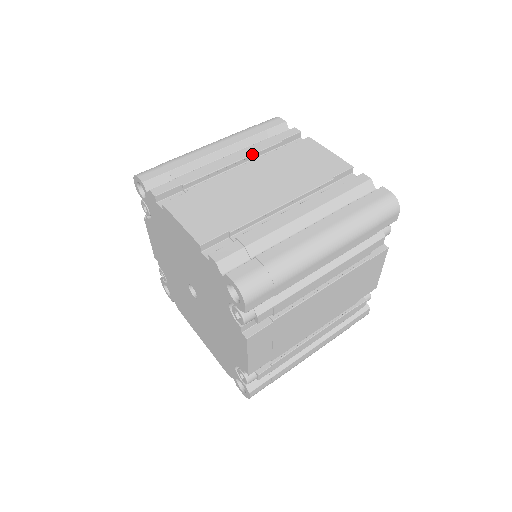
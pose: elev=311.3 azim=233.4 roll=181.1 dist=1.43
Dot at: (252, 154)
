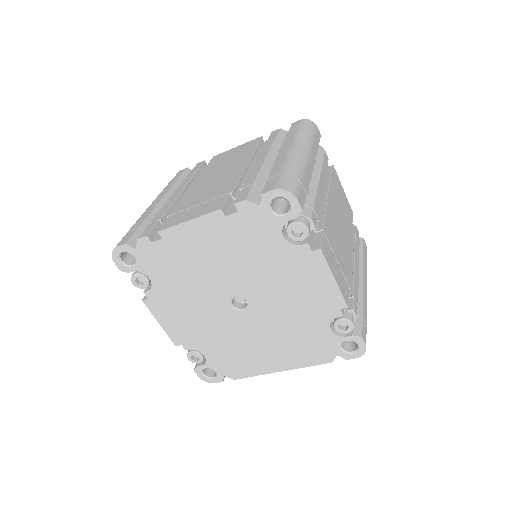
Dot at: (188, 183)
